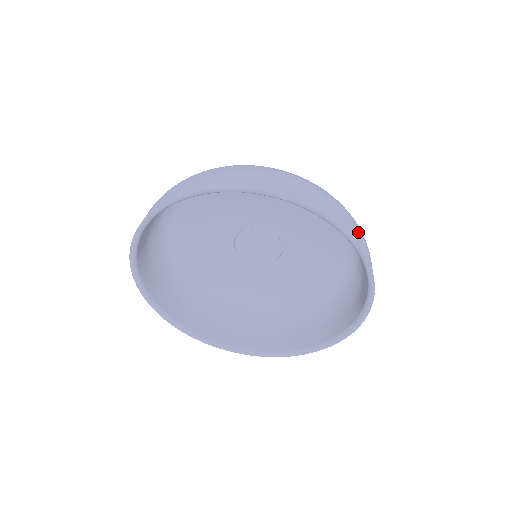
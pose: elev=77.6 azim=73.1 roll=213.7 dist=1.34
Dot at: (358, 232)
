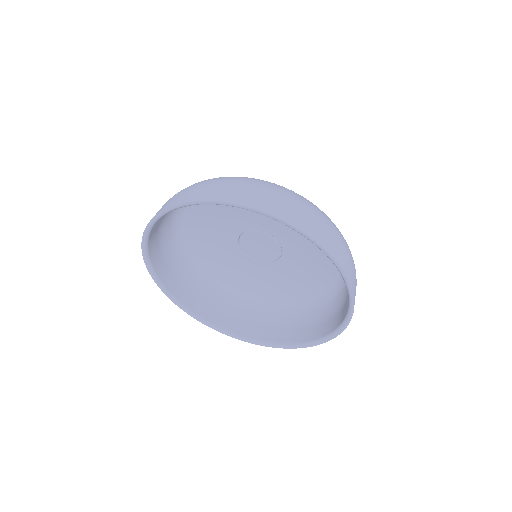
Dot at: (350, 264)
